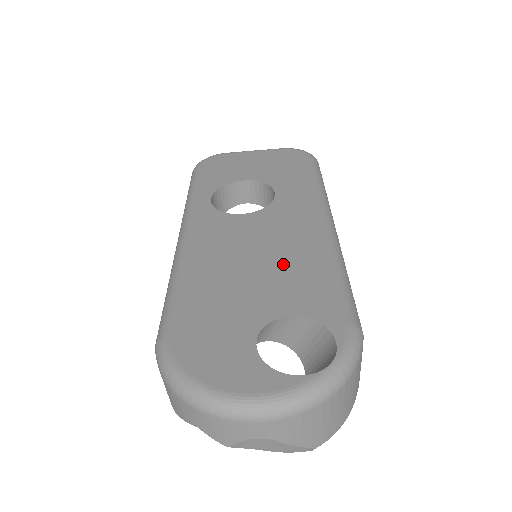
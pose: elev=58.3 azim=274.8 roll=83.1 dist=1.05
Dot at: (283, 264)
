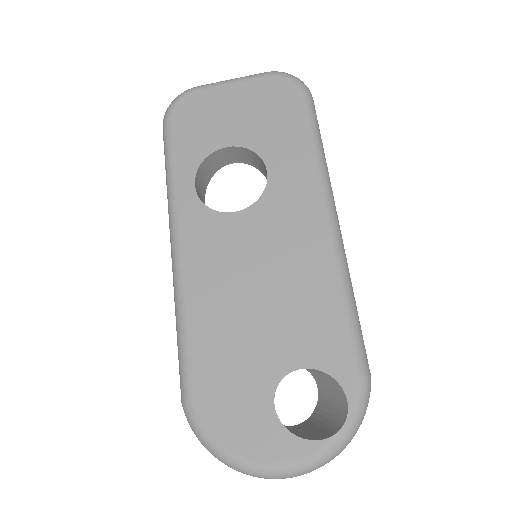
Dot at: (288, 294)
